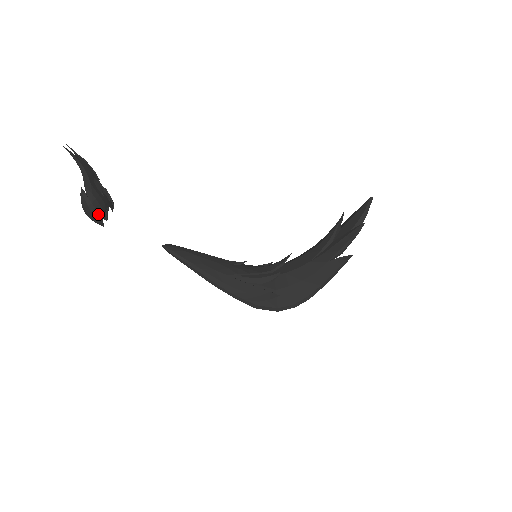
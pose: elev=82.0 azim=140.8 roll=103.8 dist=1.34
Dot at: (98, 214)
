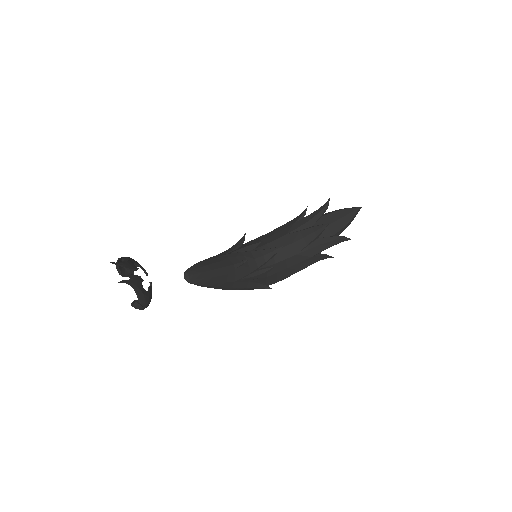
Dot at: occluded
